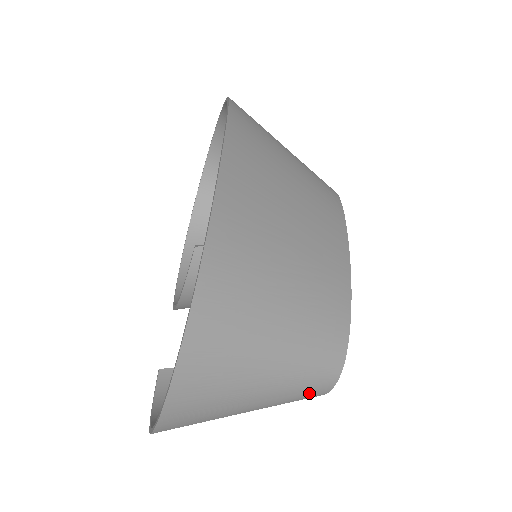
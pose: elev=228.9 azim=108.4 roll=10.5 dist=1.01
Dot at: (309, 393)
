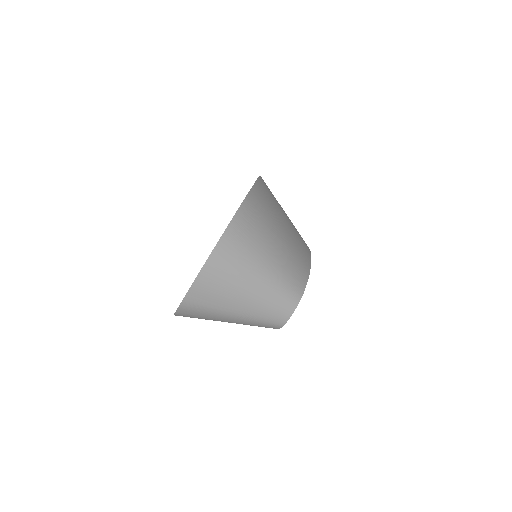
Dot at: (278, 310)
